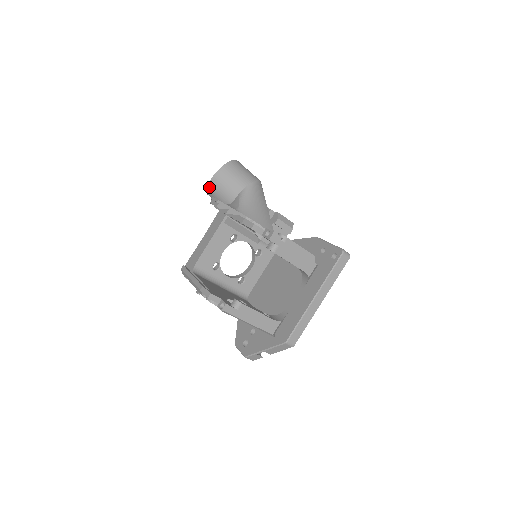
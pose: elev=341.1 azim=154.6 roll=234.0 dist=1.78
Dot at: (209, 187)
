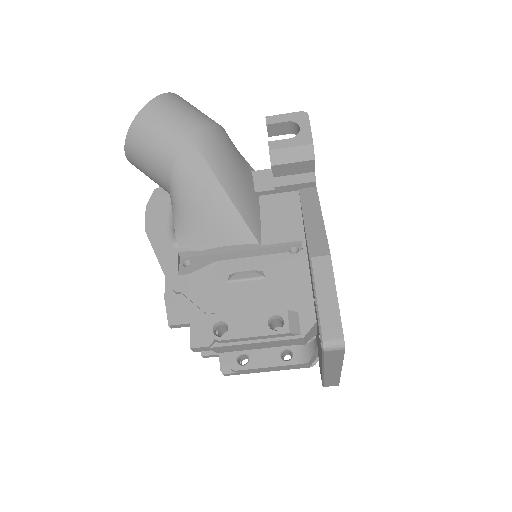
Dot at: occluded
